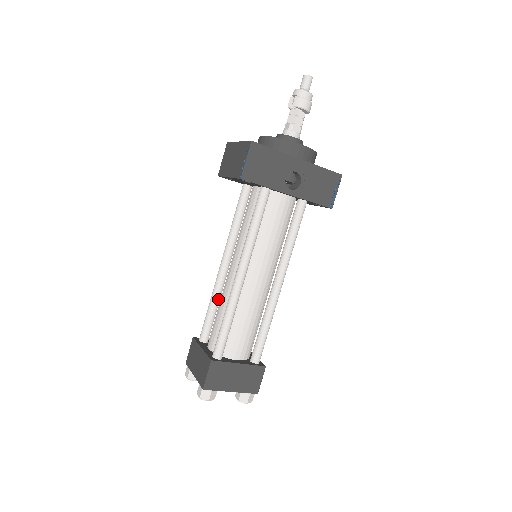
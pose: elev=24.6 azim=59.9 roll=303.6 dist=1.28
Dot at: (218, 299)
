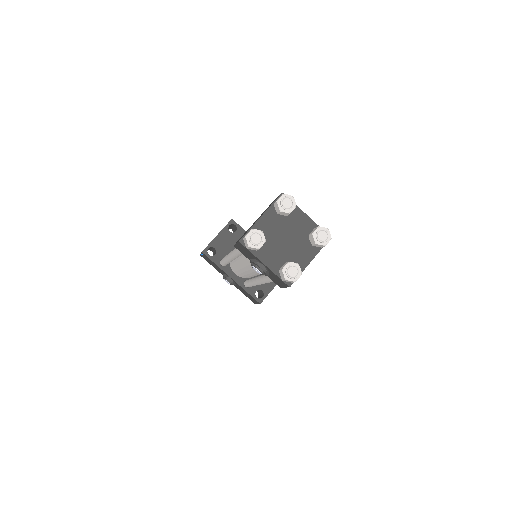
Dot at: occluded
